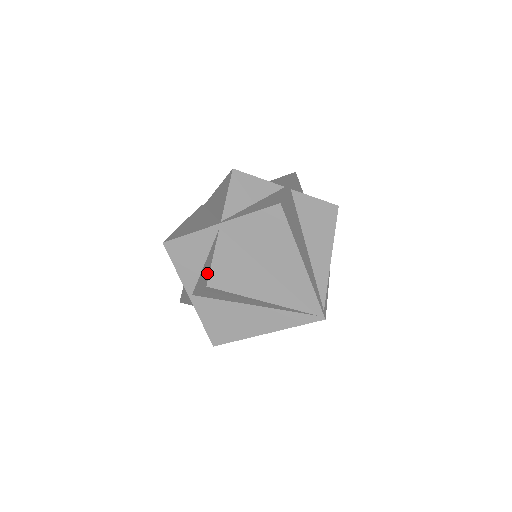
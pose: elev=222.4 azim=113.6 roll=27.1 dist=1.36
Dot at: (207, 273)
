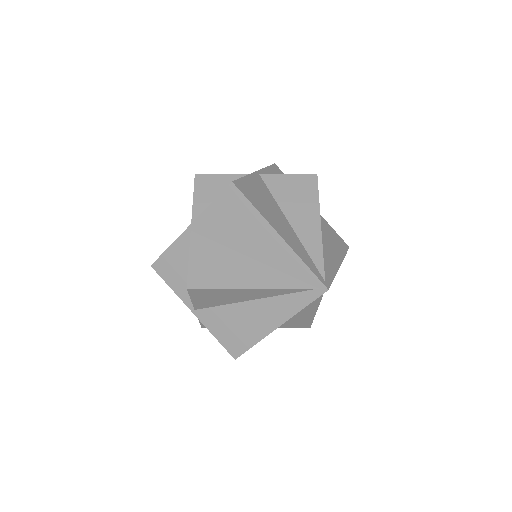
Dot at: occluded
